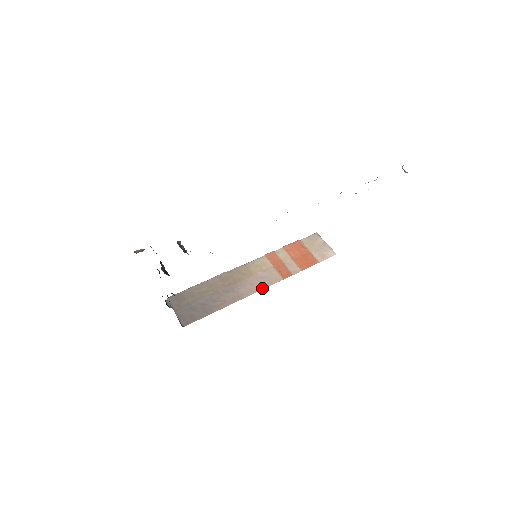
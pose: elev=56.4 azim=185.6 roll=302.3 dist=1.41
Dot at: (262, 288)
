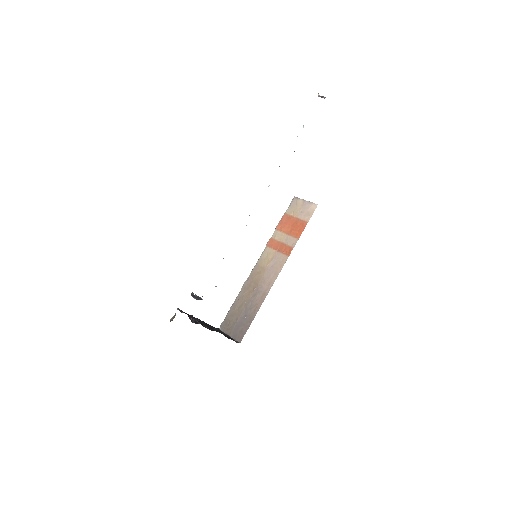
Dot at: (277, 275)
